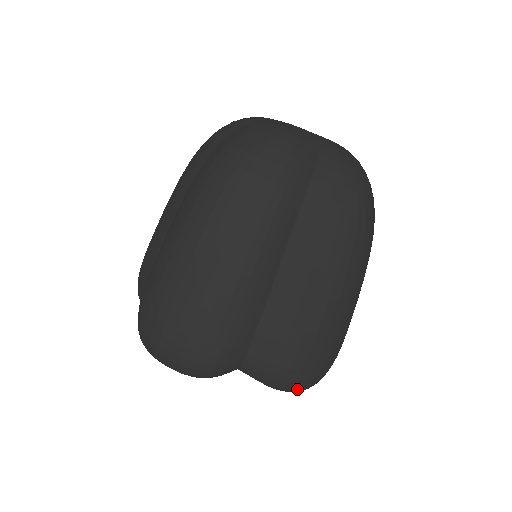
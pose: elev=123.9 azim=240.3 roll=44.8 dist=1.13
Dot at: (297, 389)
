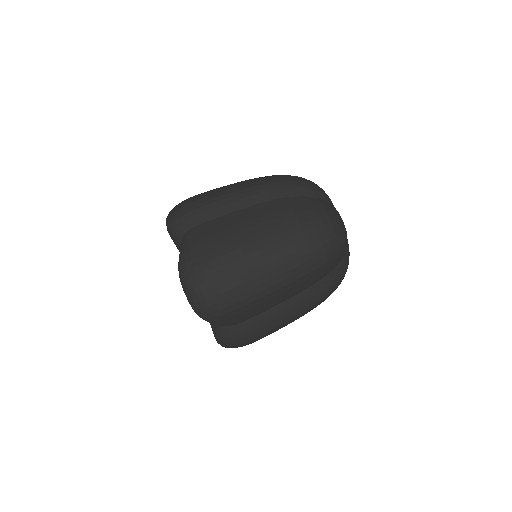
Dot at: (185, 273)
